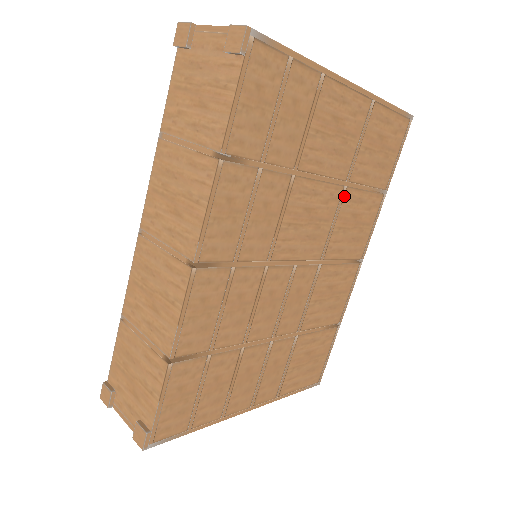
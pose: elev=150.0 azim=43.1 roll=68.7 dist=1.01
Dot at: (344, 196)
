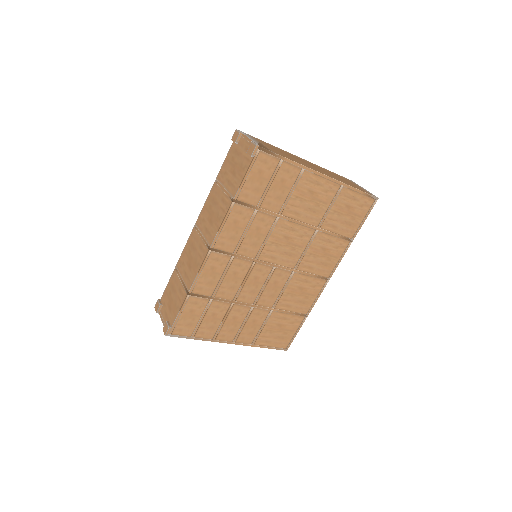
Dot at: (316, 236)
